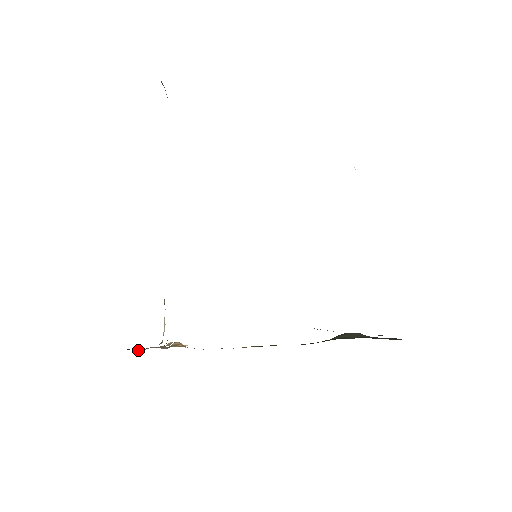
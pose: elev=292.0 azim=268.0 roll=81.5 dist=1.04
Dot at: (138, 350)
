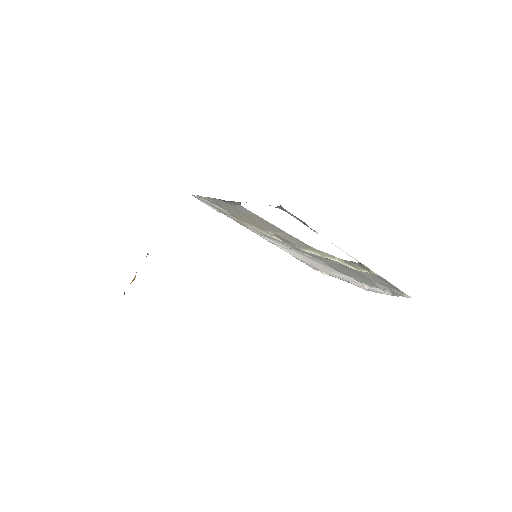
Dot at: occluded
